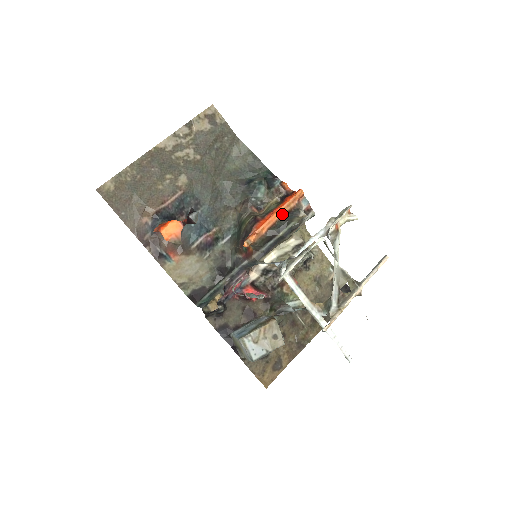
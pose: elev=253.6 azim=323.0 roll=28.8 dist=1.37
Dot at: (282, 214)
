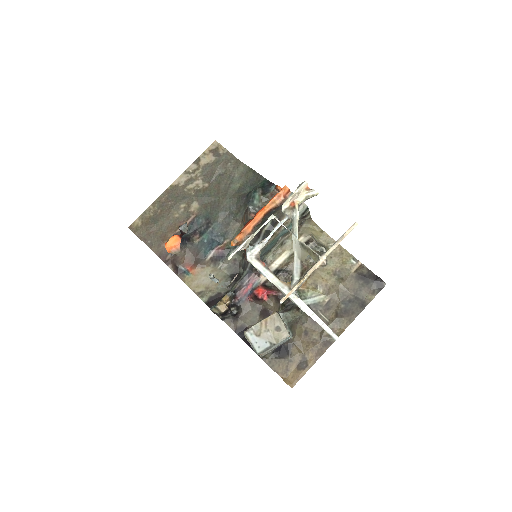
Dot at: (267, 211)
